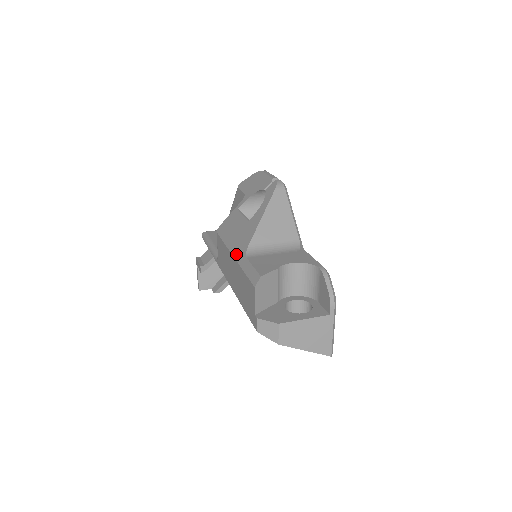
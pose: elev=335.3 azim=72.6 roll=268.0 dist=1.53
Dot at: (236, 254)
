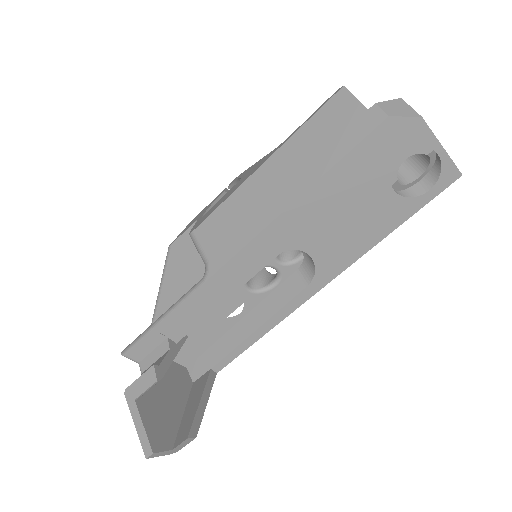
Dot at: (267, 158)
